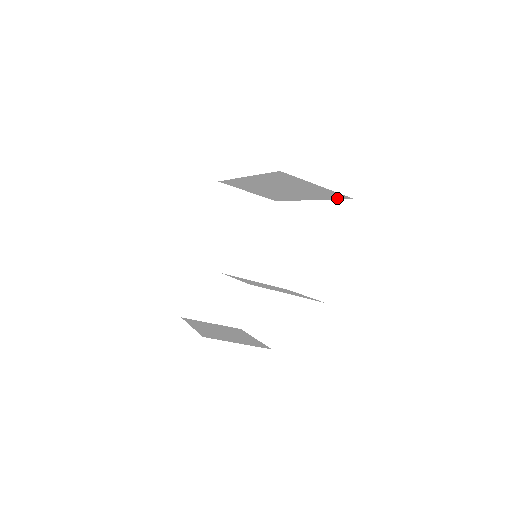
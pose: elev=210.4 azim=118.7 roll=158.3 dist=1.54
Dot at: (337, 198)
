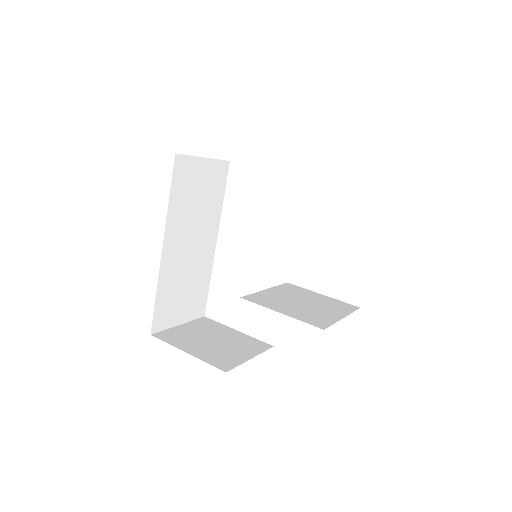
Dot at: occluded
